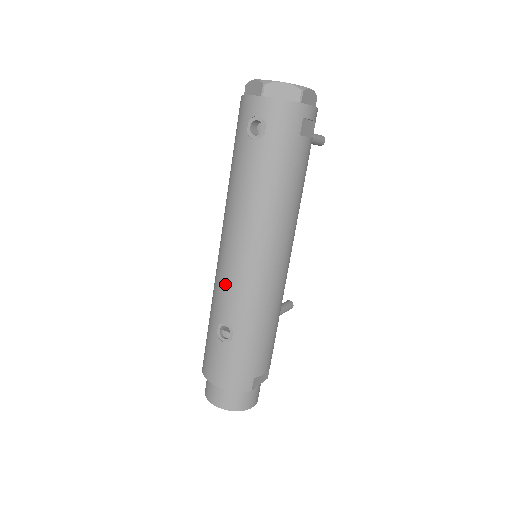
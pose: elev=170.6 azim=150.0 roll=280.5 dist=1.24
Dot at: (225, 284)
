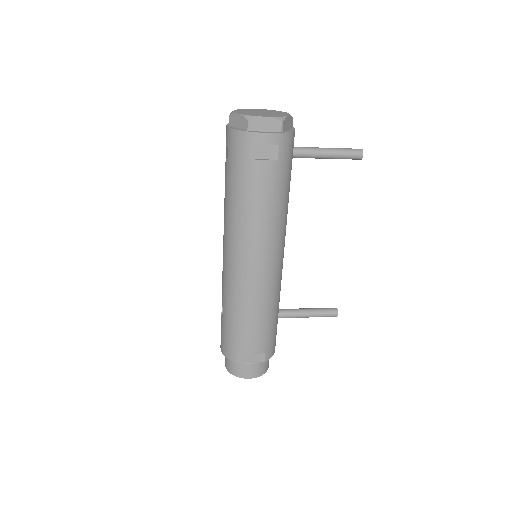
Dot at: occluded
